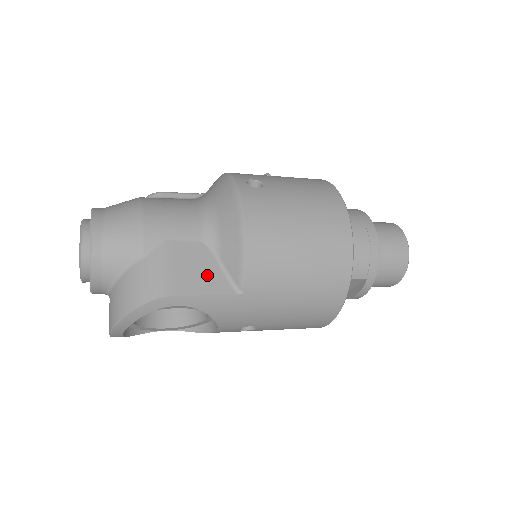
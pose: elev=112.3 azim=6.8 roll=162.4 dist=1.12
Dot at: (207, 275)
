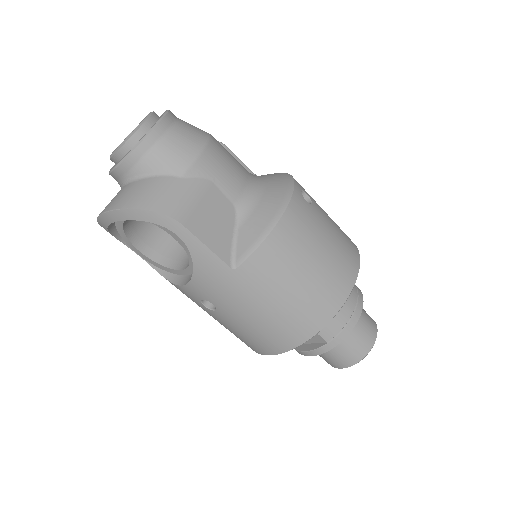
Dot at: (219, 232)
